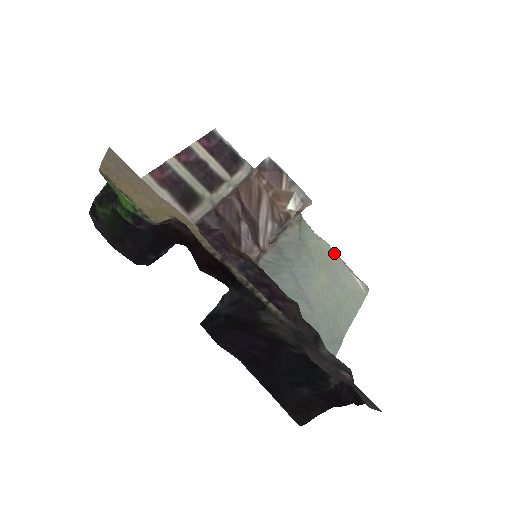
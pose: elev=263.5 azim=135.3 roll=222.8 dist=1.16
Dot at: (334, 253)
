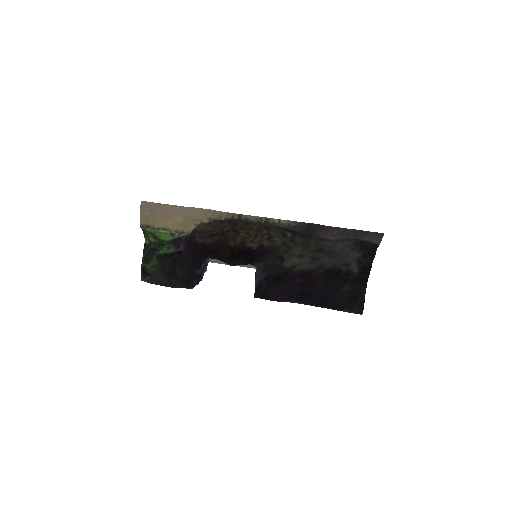
Dot at: occluded
